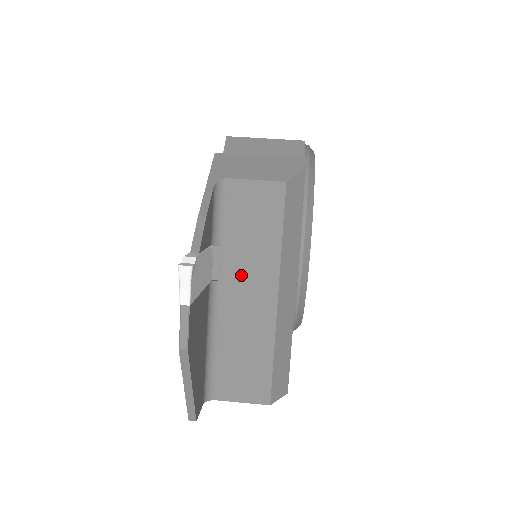
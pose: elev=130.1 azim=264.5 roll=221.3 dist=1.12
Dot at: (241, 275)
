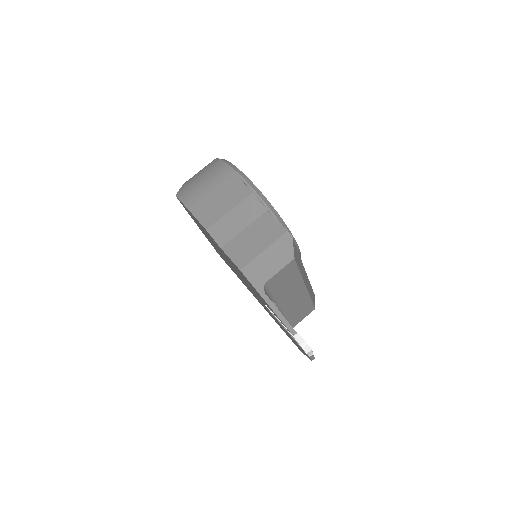
Dot at: (287, 297)
